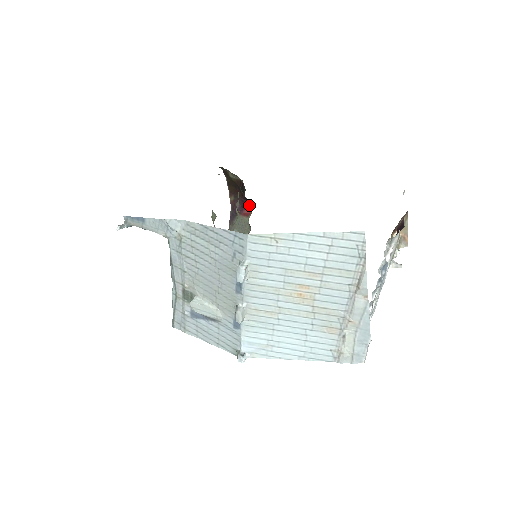
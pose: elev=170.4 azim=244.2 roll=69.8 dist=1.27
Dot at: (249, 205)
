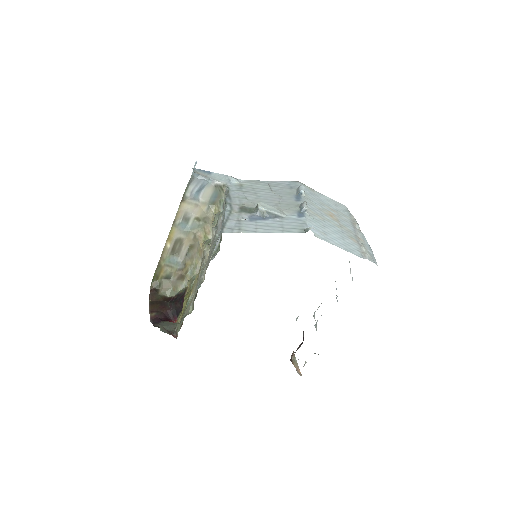
Dot at: (171, 321)
